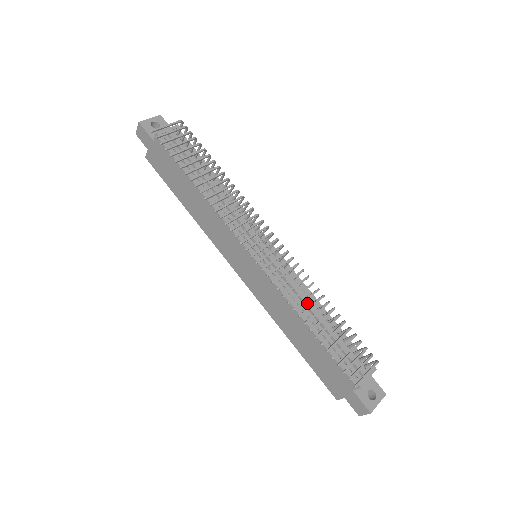
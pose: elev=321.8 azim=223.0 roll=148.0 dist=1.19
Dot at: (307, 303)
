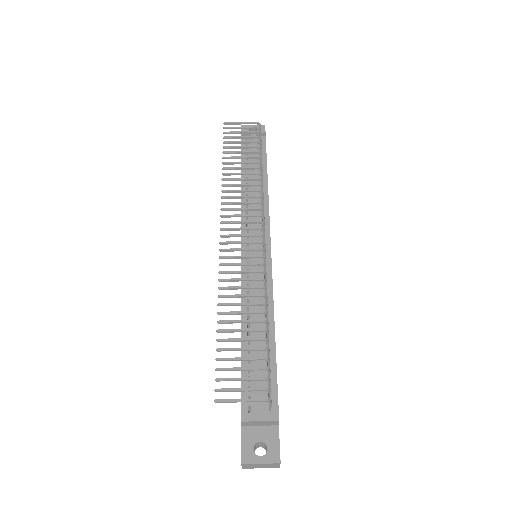
Dot at: (256, 310)
